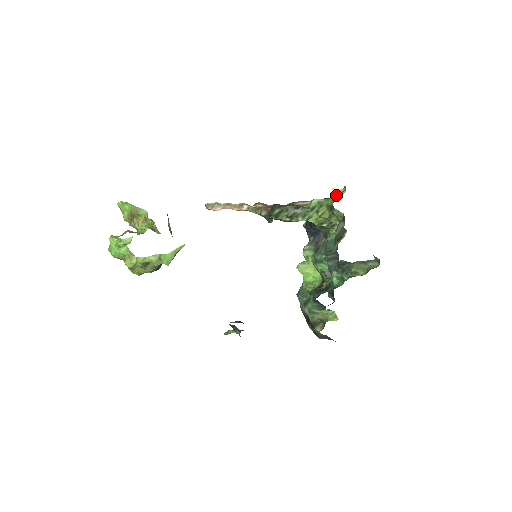
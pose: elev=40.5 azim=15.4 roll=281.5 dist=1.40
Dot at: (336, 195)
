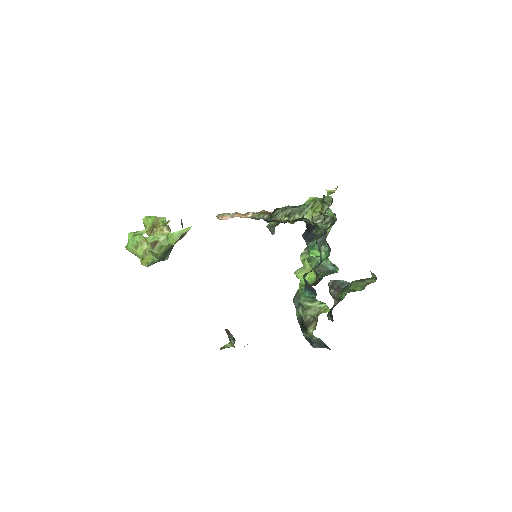
Dot at: (329, 194)
